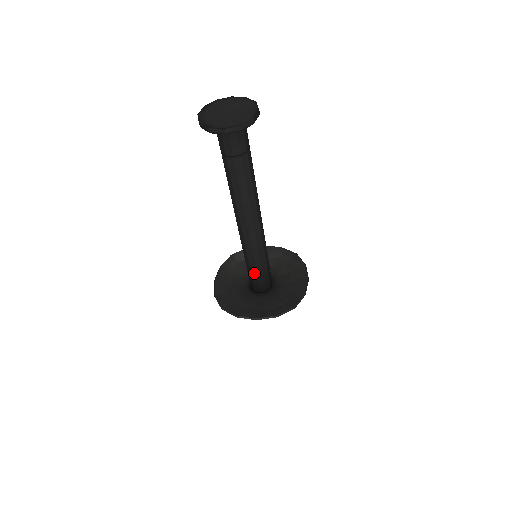
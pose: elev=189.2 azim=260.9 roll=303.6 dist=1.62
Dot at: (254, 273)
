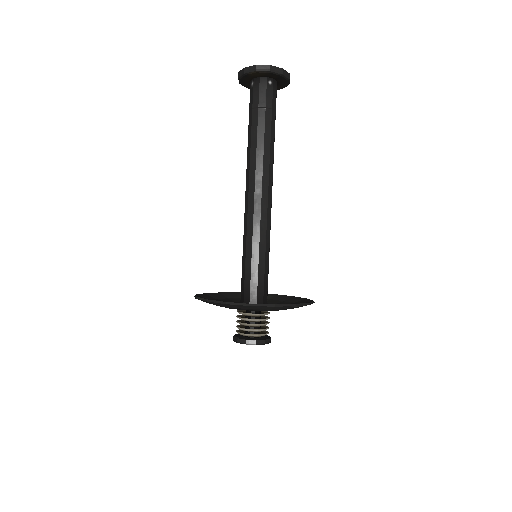
Dot at: (244, 271)
